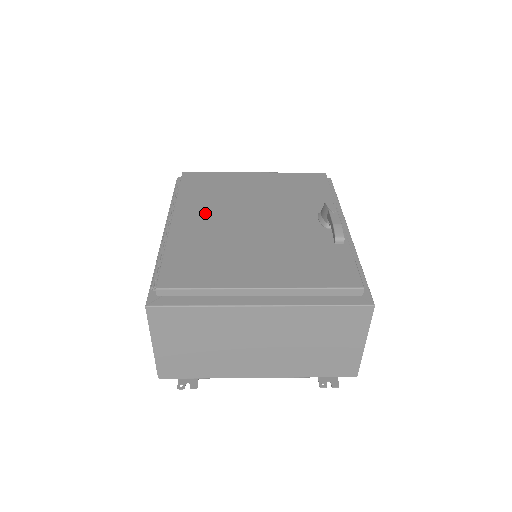
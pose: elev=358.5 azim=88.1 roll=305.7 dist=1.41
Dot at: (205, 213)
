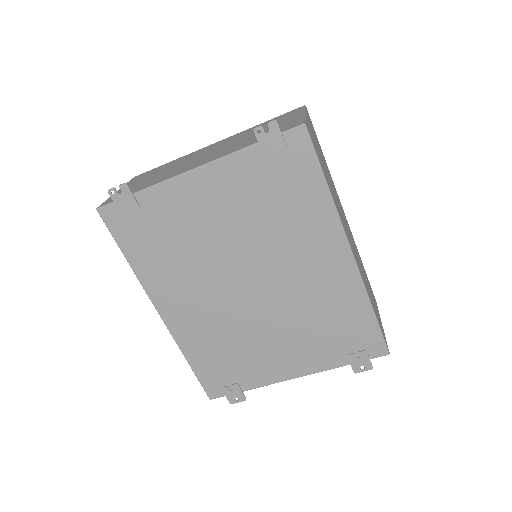
Dot at: occluded
